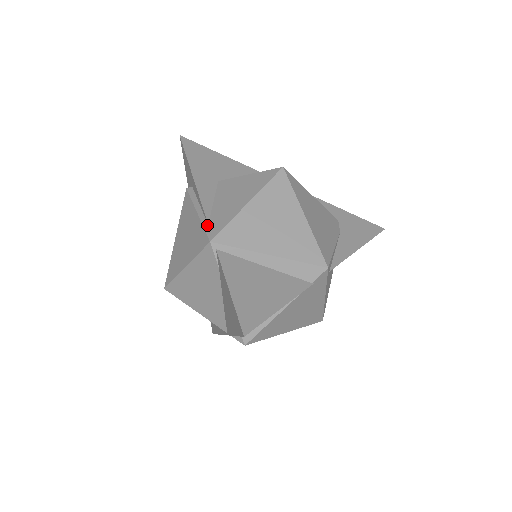
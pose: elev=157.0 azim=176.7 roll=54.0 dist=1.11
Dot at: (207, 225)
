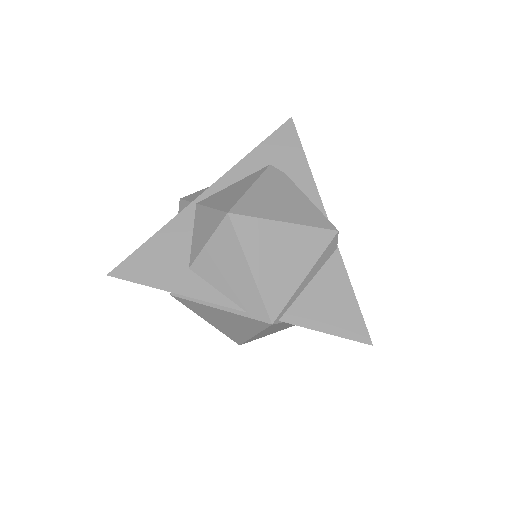
Dot at: (247, 314)
